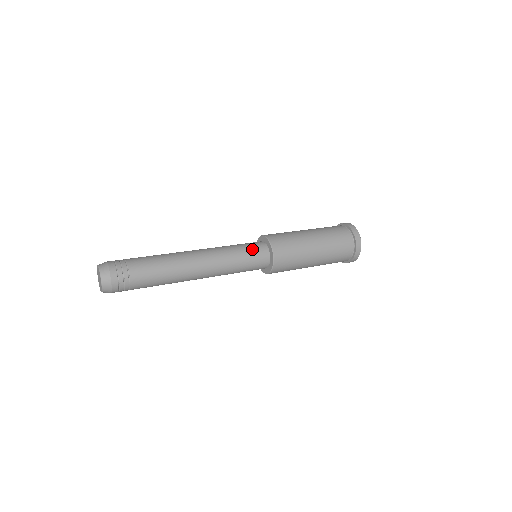
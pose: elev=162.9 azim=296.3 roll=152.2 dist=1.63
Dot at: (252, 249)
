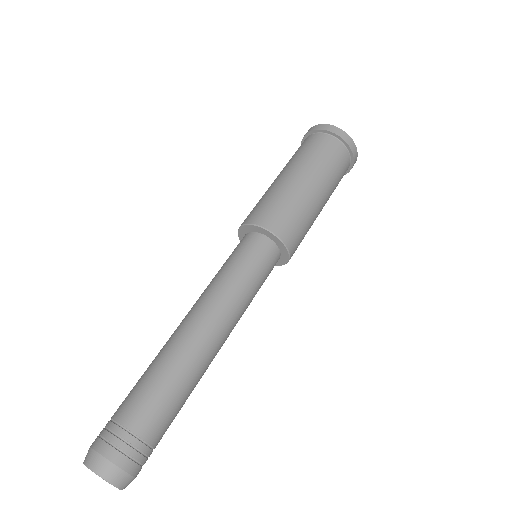
Dot at: (253, 256)
